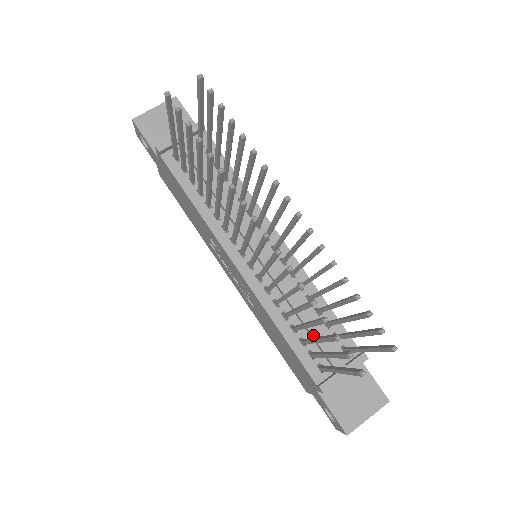
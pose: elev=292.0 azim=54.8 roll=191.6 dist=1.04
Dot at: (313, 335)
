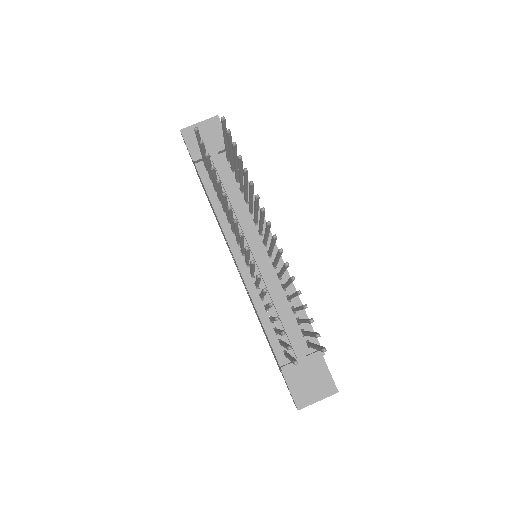
Dot at: (284, 327)
